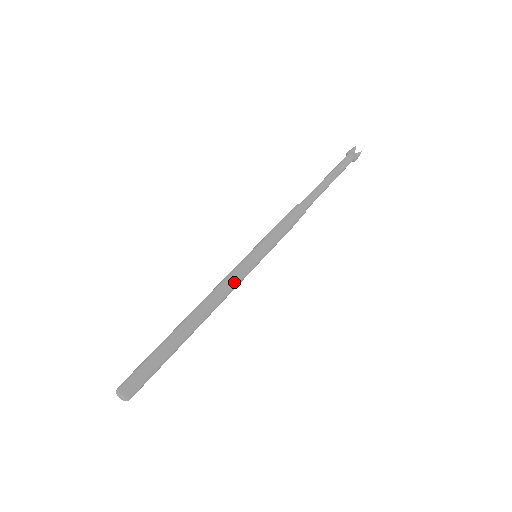
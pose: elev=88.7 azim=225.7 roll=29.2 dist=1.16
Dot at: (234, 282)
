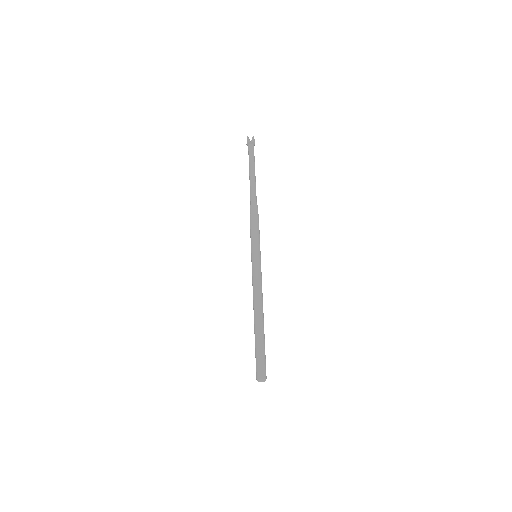
Dot at: (258, 281)
